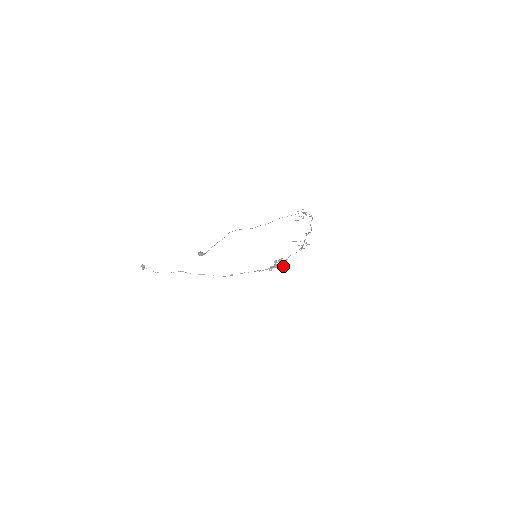
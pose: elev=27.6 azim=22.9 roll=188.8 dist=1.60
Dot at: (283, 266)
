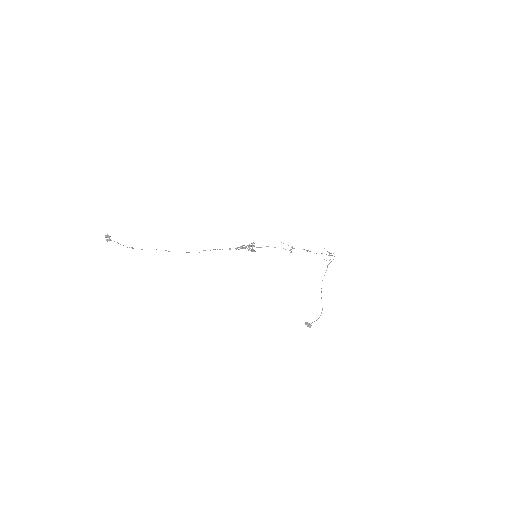
Dot at: occluded
